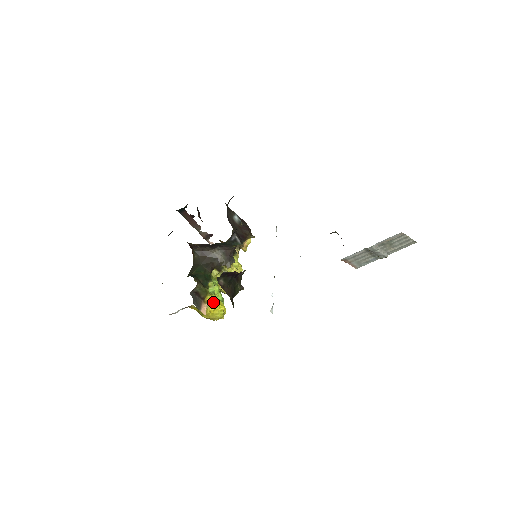
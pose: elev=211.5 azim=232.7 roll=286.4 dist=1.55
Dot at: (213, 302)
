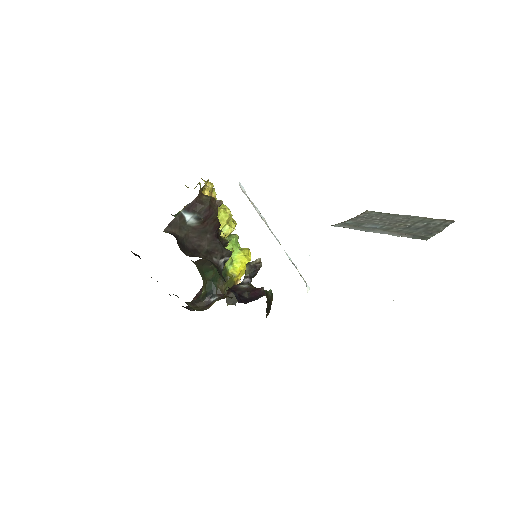
Dot at: (241, 274)
